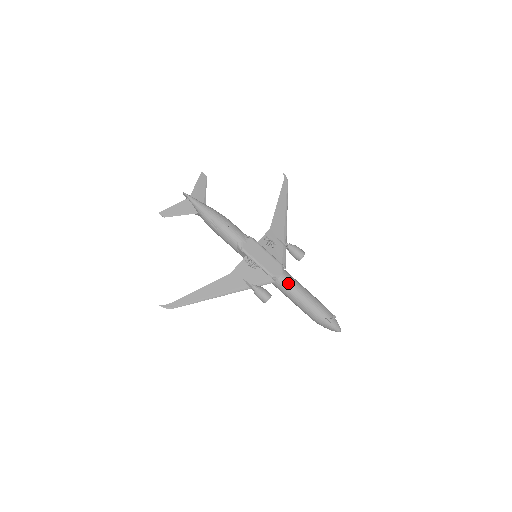
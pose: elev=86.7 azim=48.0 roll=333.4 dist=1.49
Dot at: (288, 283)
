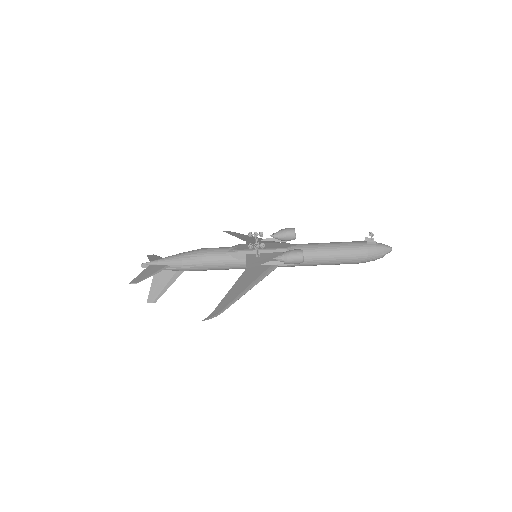
Dot at: (305, 245)
